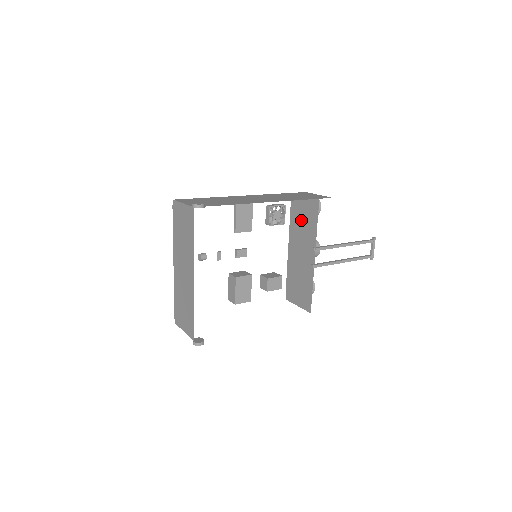
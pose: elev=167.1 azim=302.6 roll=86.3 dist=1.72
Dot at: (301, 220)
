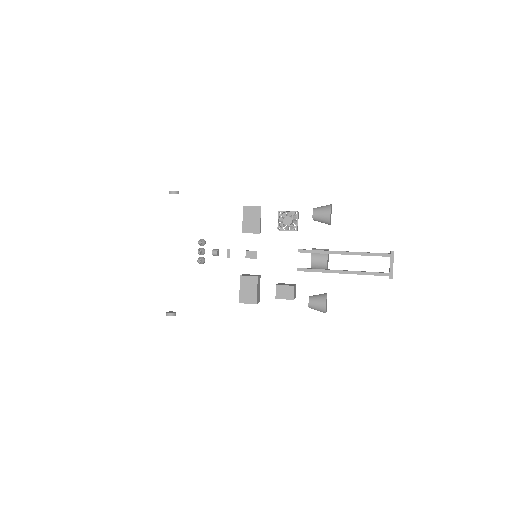
Dot at: occluded
